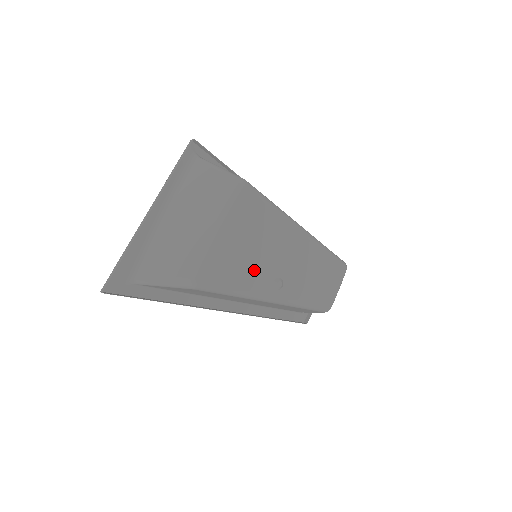
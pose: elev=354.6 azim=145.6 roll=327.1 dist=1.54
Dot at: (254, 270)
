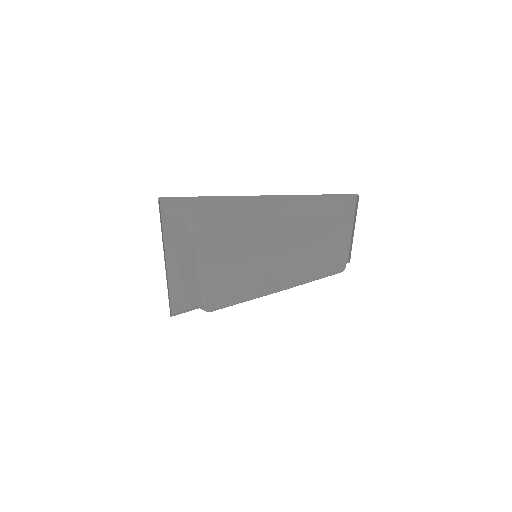
Dot at: (247, 283)
